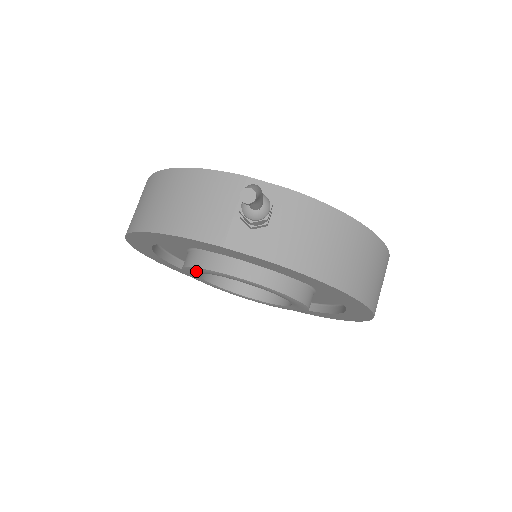
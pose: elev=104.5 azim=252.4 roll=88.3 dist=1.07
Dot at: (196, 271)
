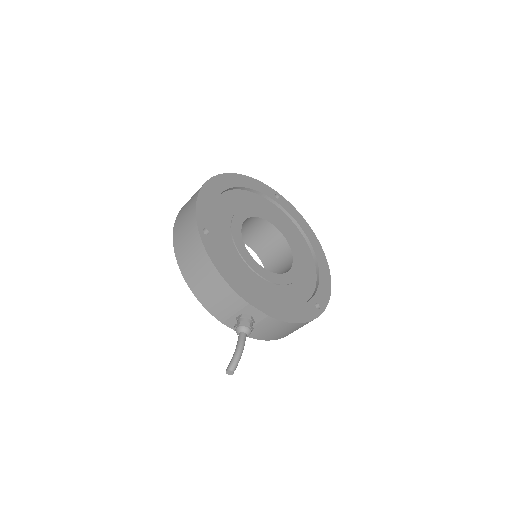
Dot at: occluded
